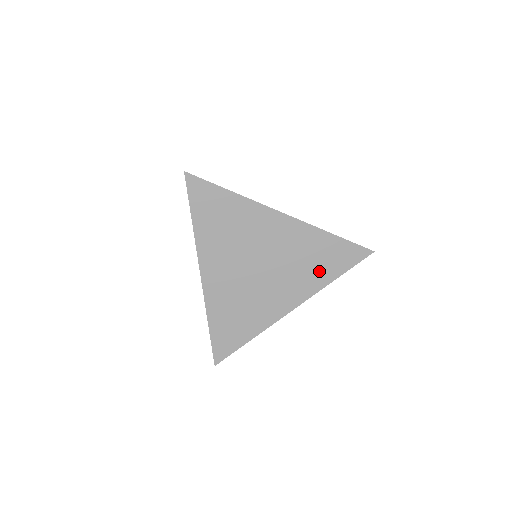
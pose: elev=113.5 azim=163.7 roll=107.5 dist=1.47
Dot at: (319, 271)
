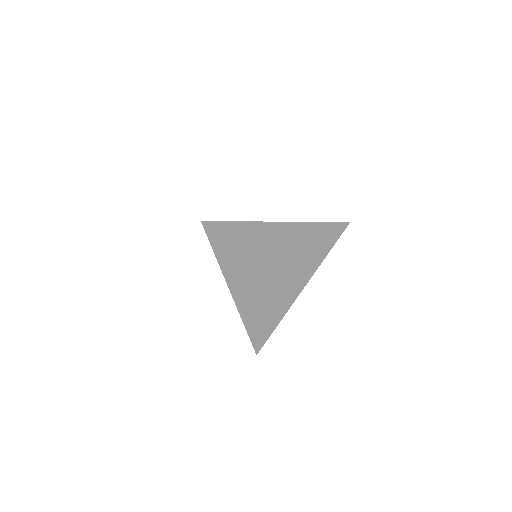
Dot at: (316, 253)
